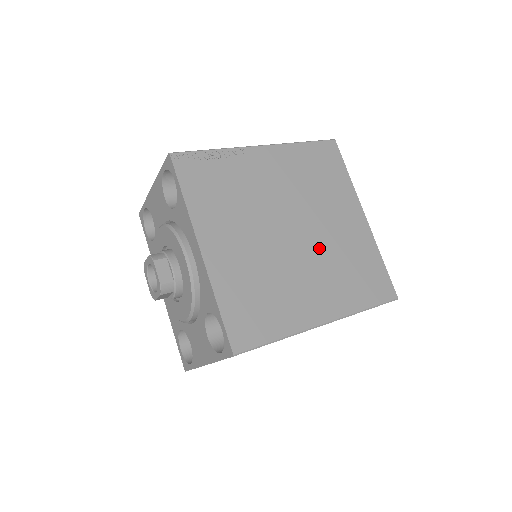
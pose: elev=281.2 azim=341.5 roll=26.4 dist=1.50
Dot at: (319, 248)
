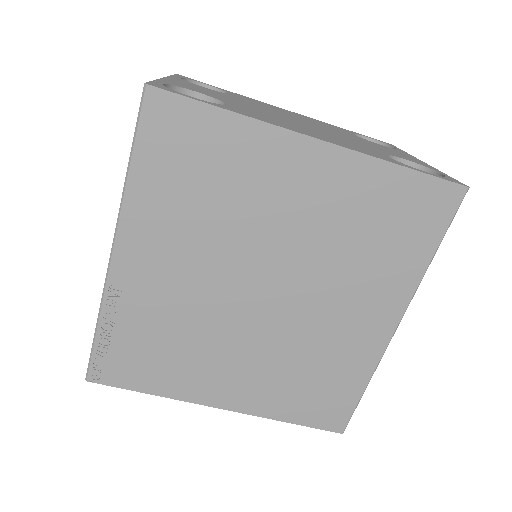
Dot at: (309, 268)
